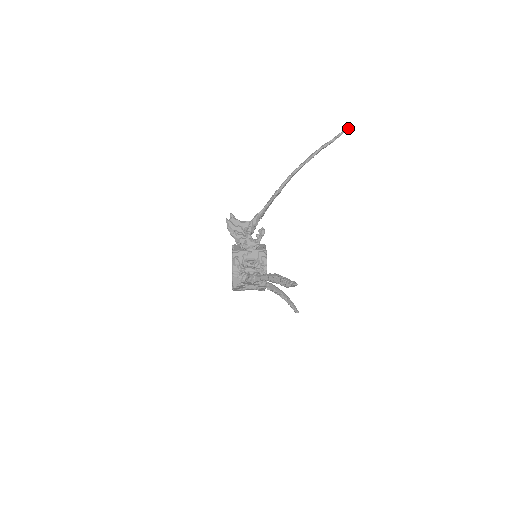
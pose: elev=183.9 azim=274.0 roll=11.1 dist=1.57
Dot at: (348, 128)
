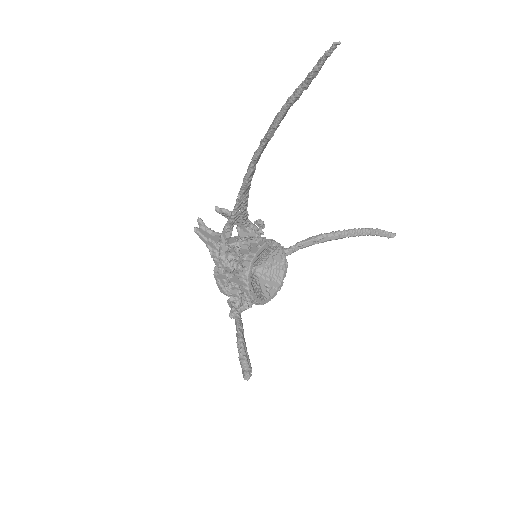
Dot at: (331, 48)
